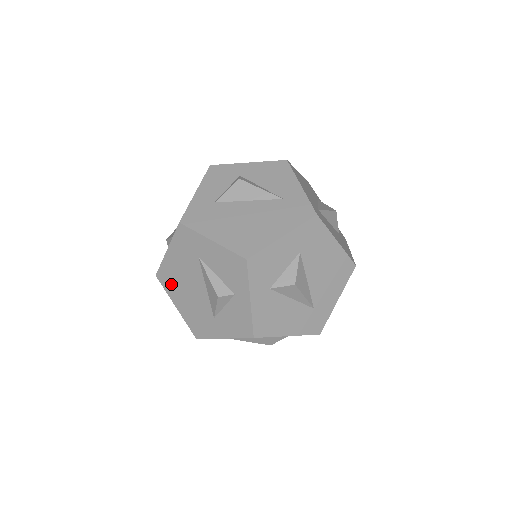
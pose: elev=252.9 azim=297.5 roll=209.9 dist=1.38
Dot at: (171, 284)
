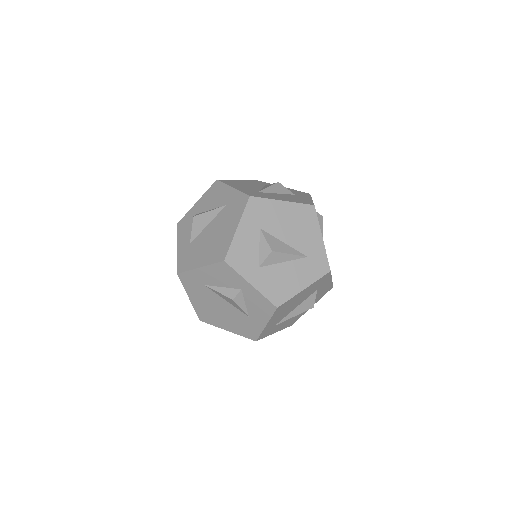
Dot at: (211, 318)
